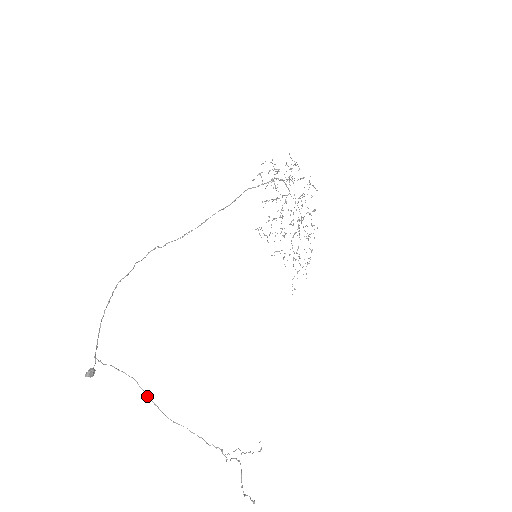
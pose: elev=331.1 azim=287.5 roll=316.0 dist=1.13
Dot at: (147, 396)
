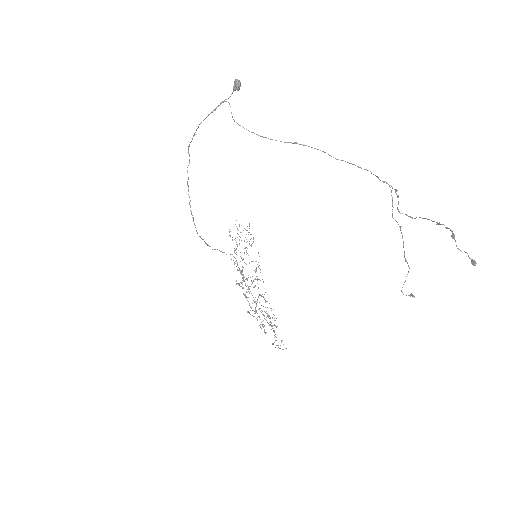
Dot at: (281, 141)
